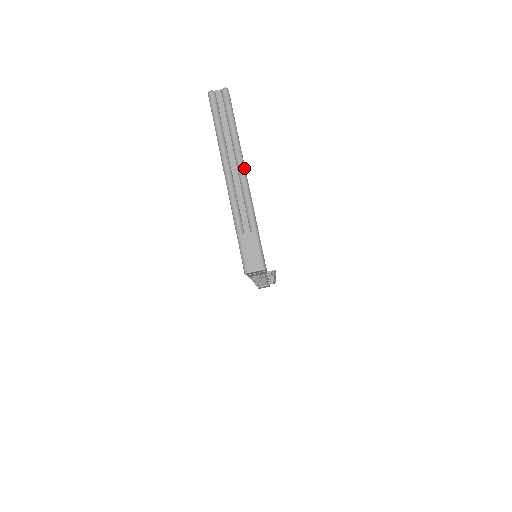
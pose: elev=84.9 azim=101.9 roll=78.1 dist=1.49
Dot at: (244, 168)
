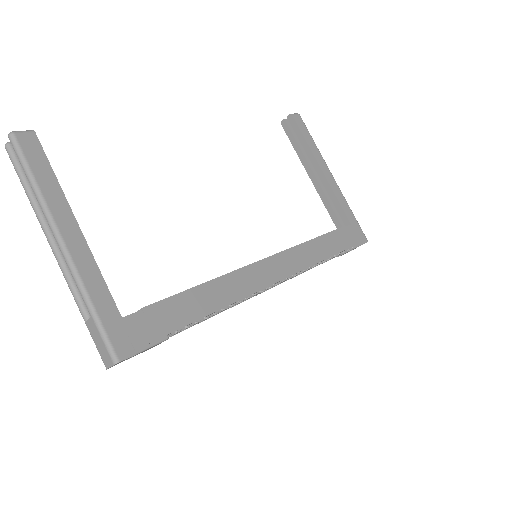
Dot at: (57, 234)
